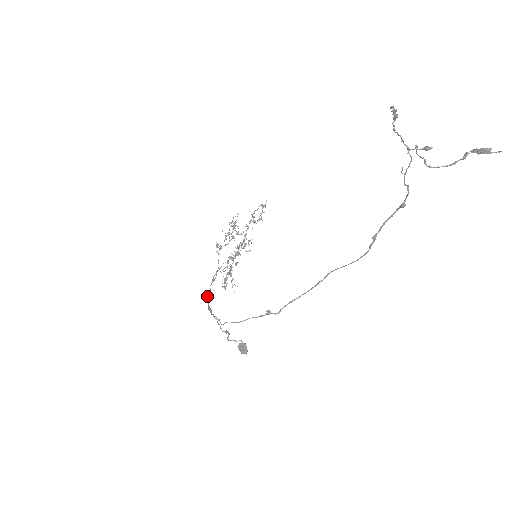
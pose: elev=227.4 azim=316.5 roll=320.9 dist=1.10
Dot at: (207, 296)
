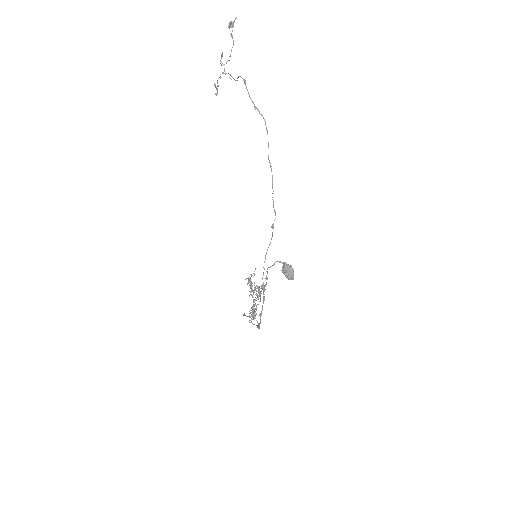
Dot at: (257, 327)
